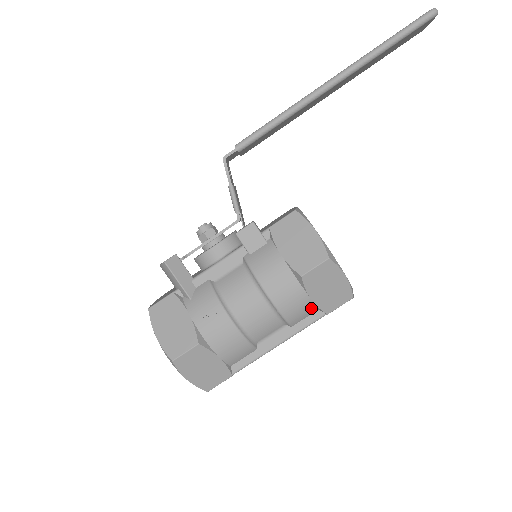
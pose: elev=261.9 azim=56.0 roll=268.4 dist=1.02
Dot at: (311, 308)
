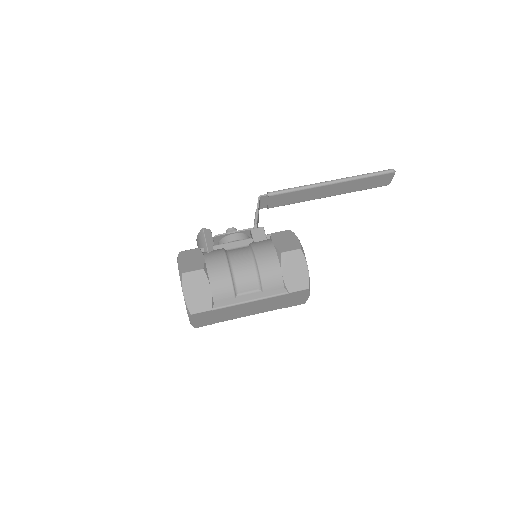
Dot at: (280, 282)
